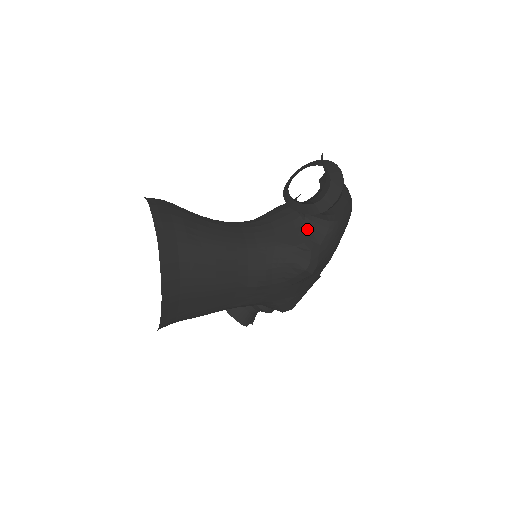
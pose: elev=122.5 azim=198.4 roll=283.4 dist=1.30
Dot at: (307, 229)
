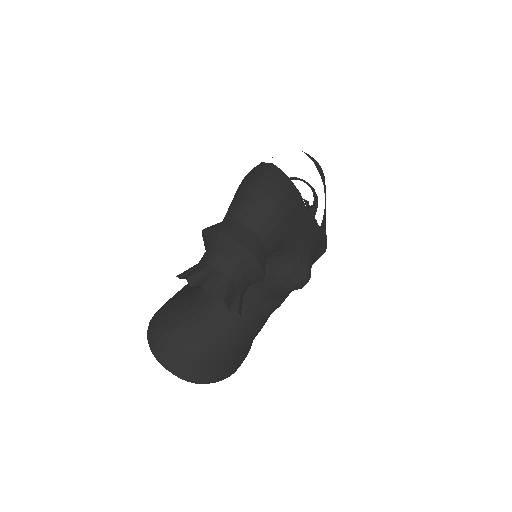
Dot at: (268, 262)
